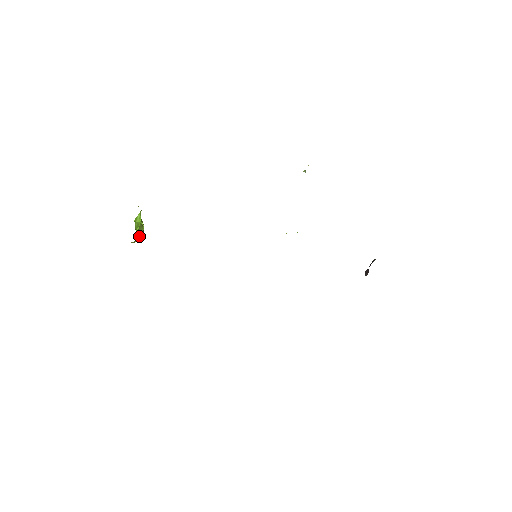
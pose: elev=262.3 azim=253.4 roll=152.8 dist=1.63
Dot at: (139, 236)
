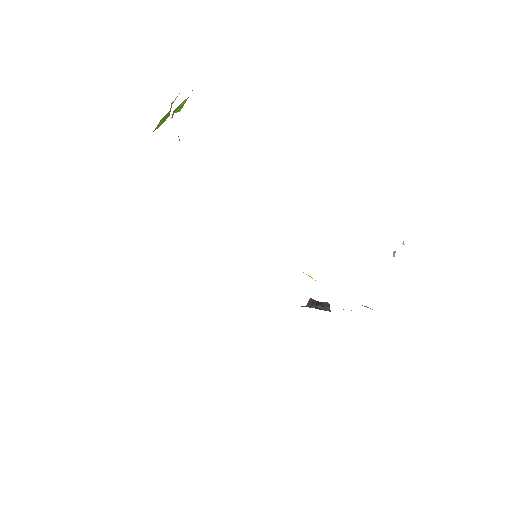
Dot at: (156, 128)
